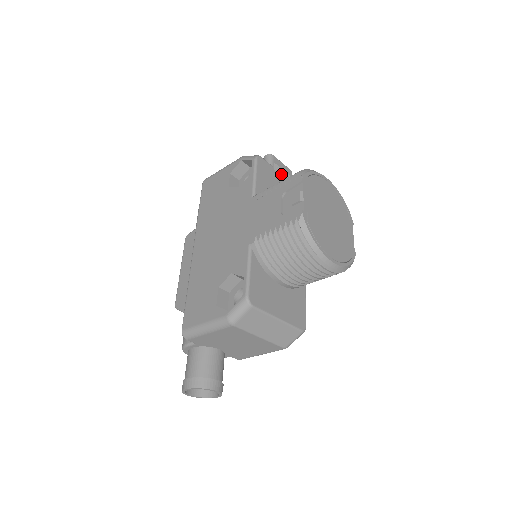
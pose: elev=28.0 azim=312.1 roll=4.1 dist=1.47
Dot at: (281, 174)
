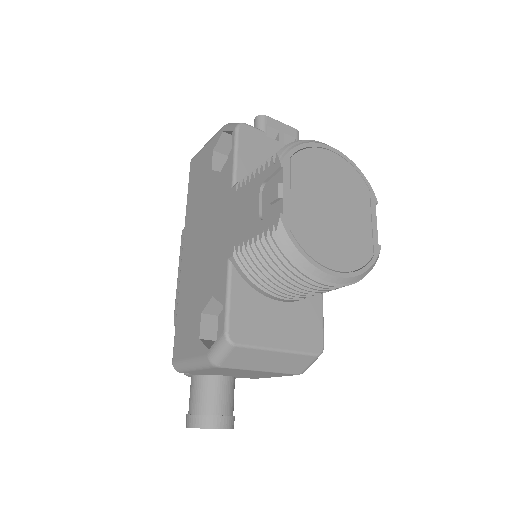
Dot at: (279, 139)
